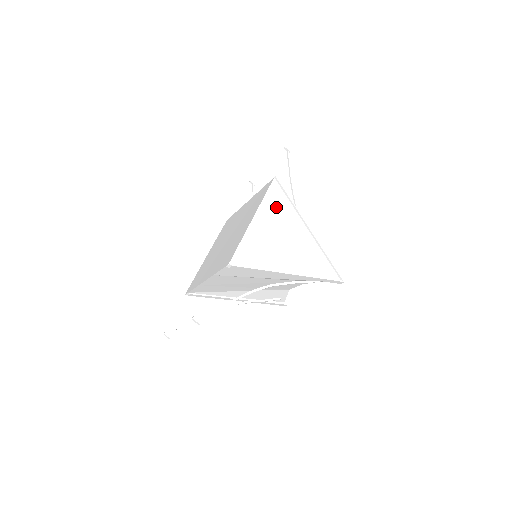
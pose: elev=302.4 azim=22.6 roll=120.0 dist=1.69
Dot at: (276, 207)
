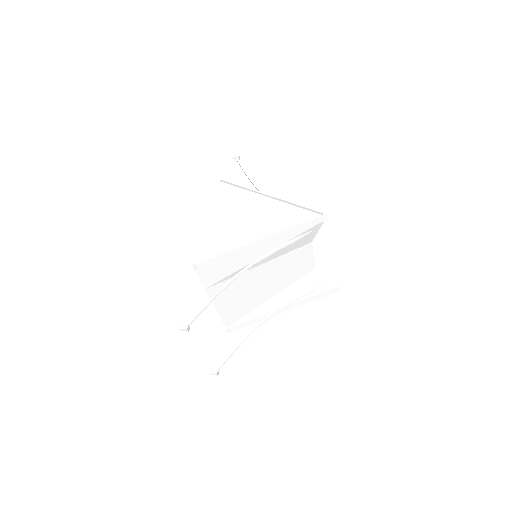
Dot at: (229, 200)
